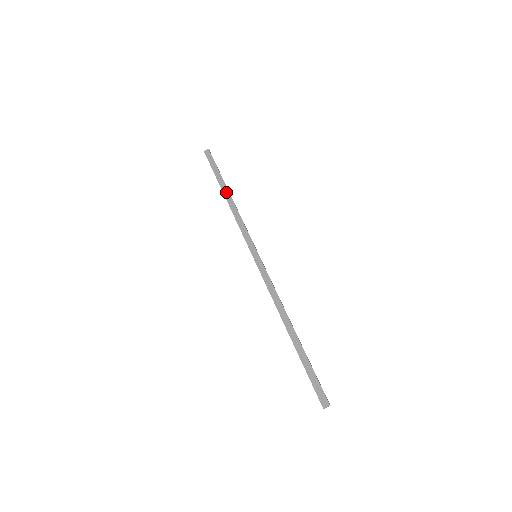
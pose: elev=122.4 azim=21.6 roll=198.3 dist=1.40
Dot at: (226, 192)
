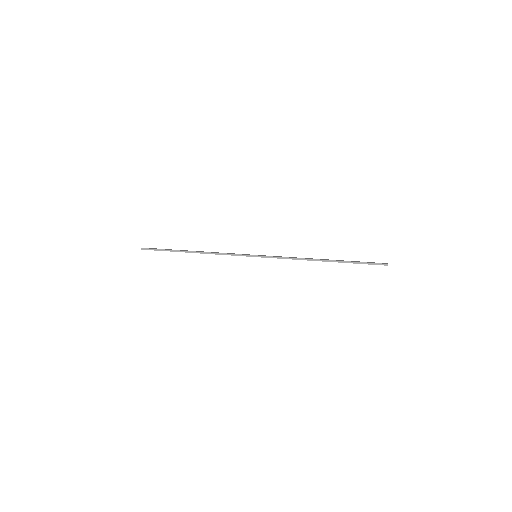
Dot at: (191, 251)
